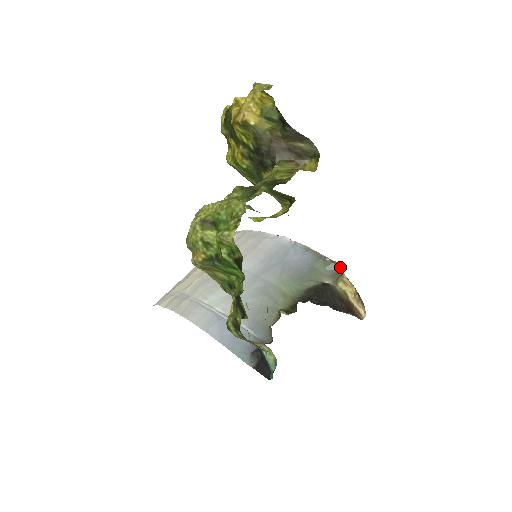
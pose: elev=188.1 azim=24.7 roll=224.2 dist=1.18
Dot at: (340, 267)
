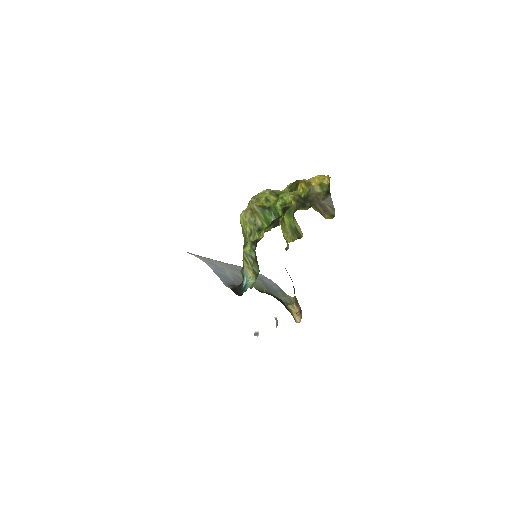
Dot at: (292, 303)
